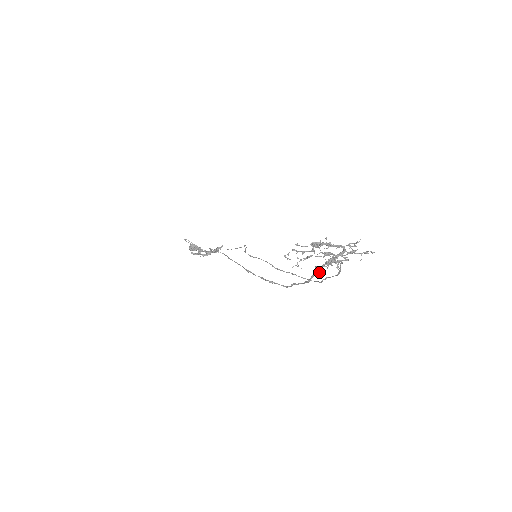
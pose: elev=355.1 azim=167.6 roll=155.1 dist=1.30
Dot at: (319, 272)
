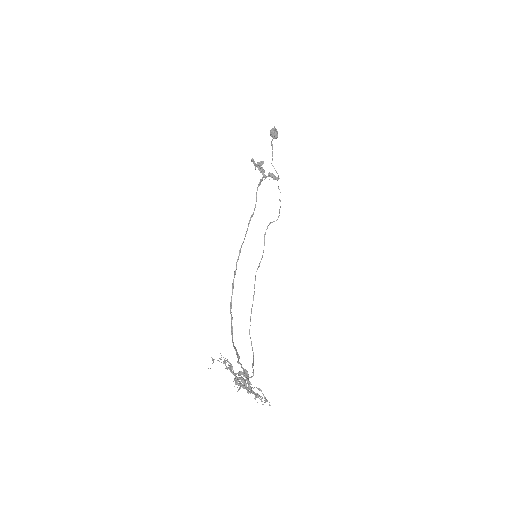
Dot at: (238, 357)
